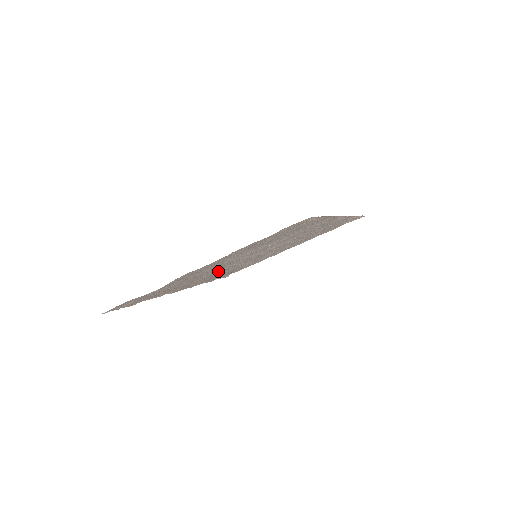
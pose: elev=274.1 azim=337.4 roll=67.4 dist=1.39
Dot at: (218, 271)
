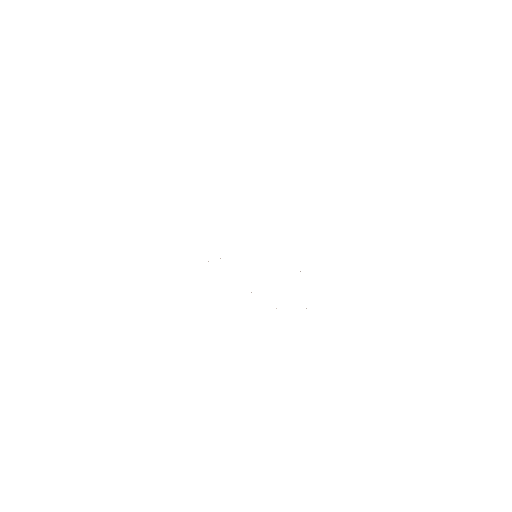
Dot at: occluded
